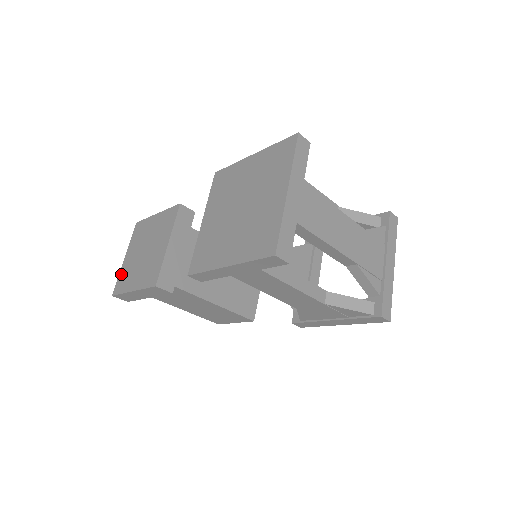
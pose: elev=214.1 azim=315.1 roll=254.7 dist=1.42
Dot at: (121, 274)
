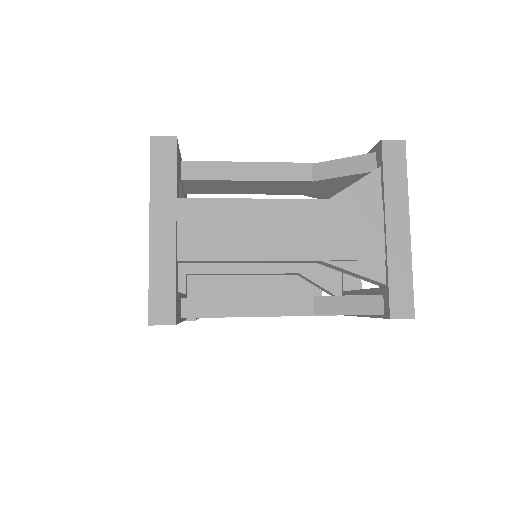
Dot at: occluded
